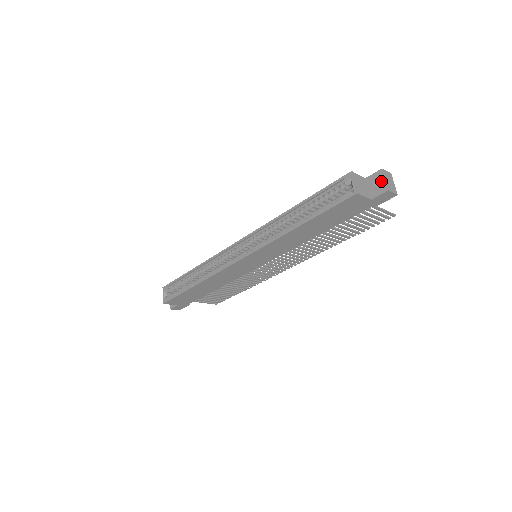
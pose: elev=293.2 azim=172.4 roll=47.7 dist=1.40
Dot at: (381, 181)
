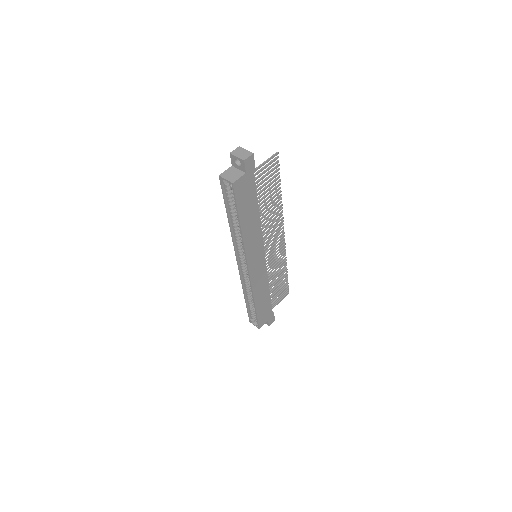
Dot at: occluded
